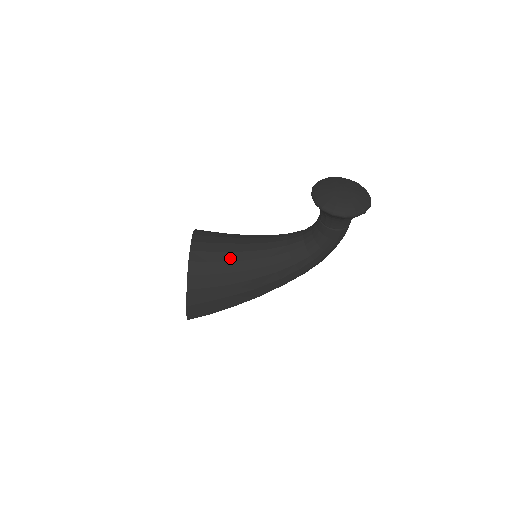
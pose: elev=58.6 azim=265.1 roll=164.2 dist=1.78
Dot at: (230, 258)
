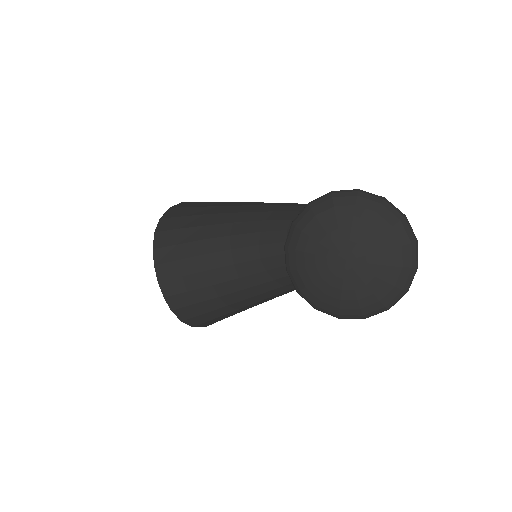
Dot at: (220, 292)
